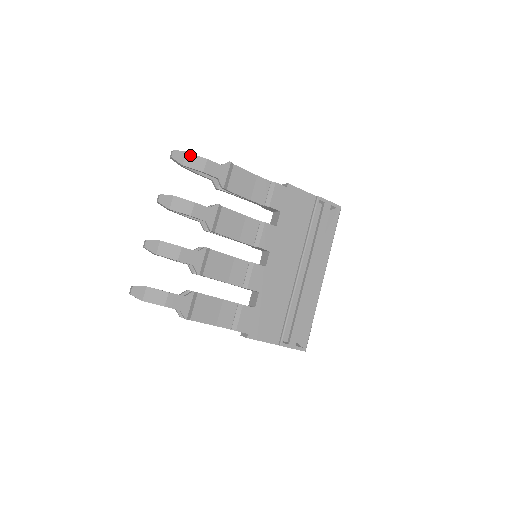
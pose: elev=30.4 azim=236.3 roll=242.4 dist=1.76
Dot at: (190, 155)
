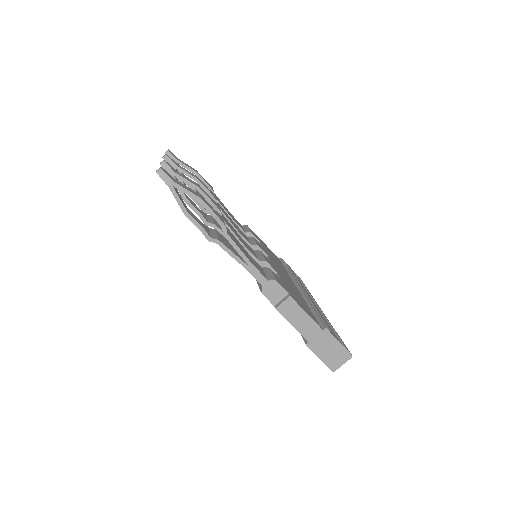
Dot at: (181, 161)
